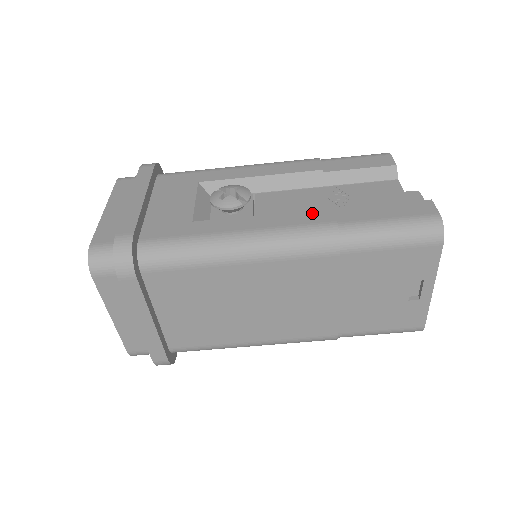
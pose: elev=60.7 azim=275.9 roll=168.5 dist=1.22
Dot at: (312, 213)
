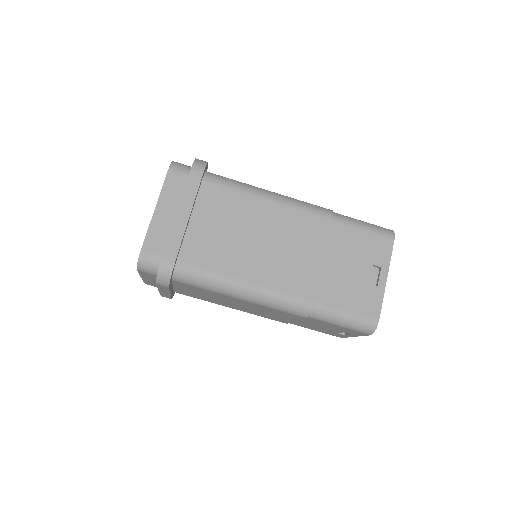
Dot at: occluded
